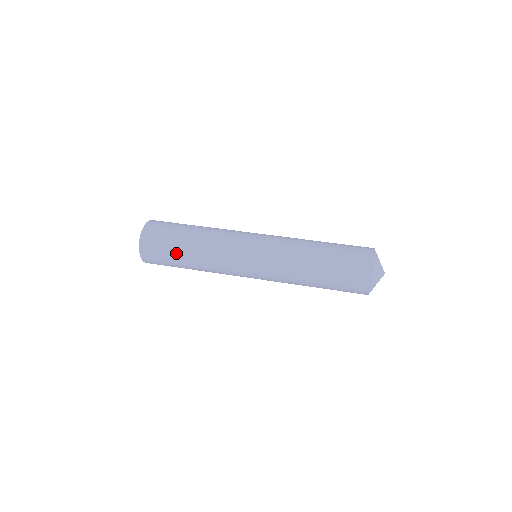
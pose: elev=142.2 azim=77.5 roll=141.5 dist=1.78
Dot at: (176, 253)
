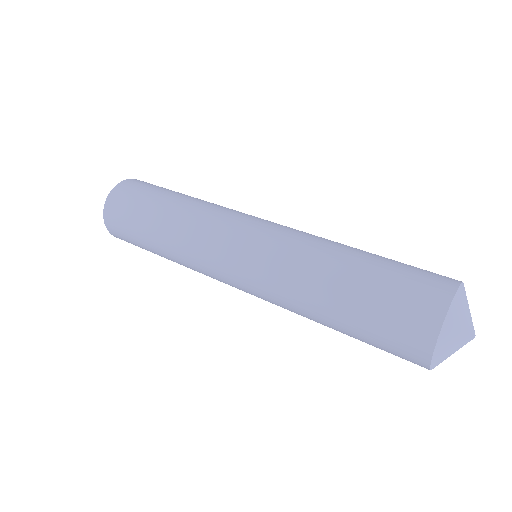
Dot at: (148, 207)
